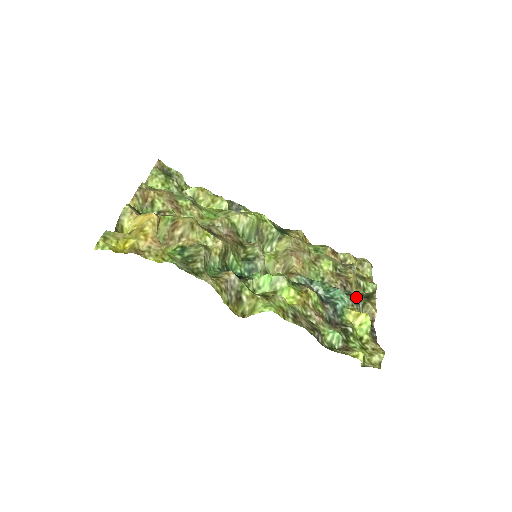
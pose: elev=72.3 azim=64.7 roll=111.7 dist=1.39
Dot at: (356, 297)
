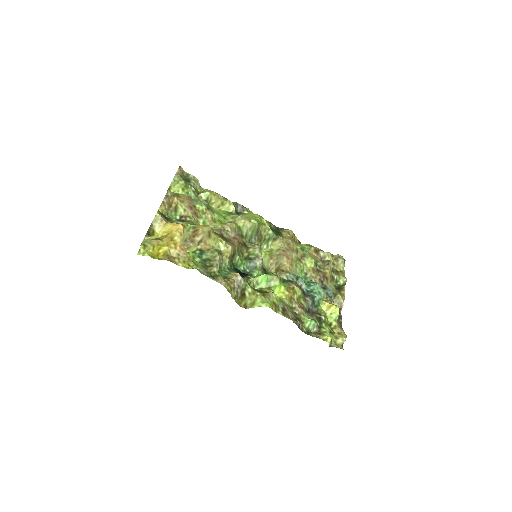
Dot at: (330, 291)
